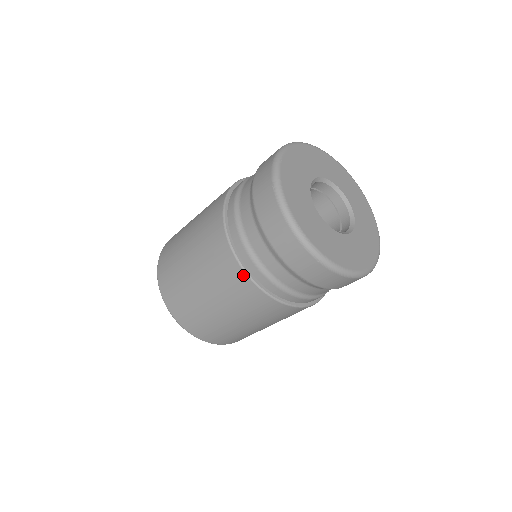
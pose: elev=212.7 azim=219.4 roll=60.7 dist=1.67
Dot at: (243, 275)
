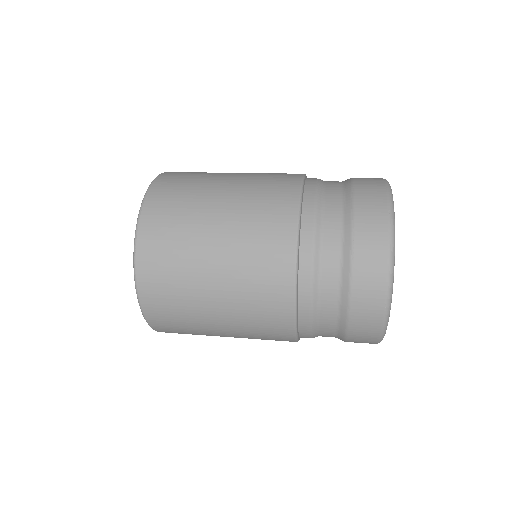
Dot at: (292, 340)
